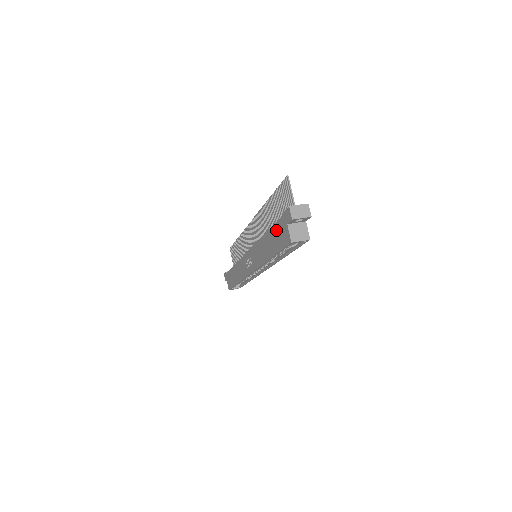
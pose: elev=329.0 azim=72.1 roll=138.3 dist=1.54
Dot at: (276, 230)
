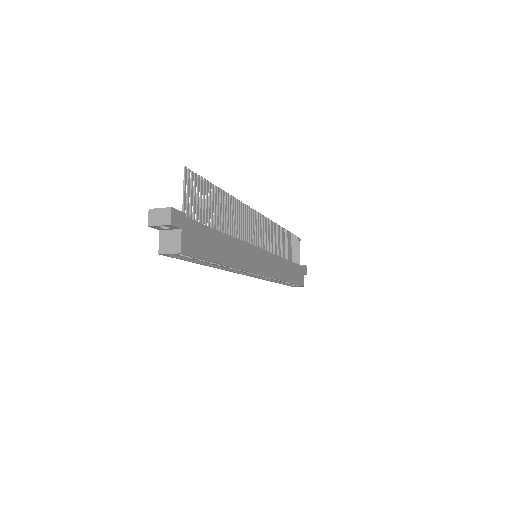
Dot at: occluded
